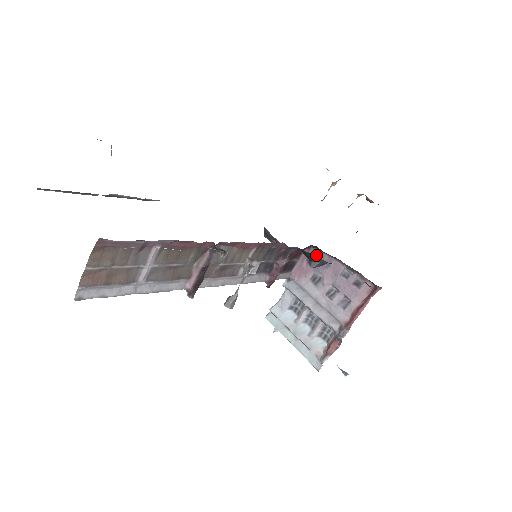
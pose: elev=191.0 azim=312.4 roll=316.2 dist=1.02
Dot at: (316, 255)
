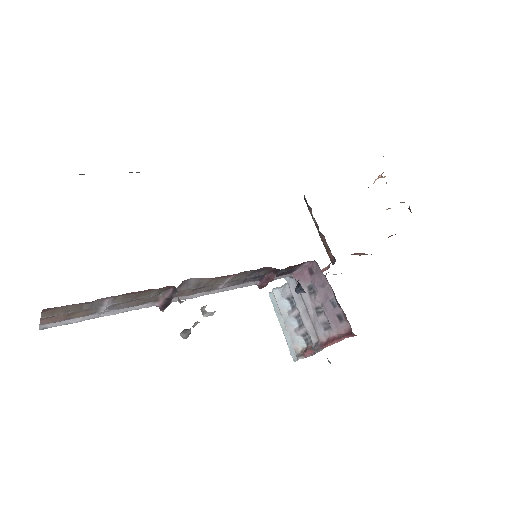
Dot at: (316, 270)
